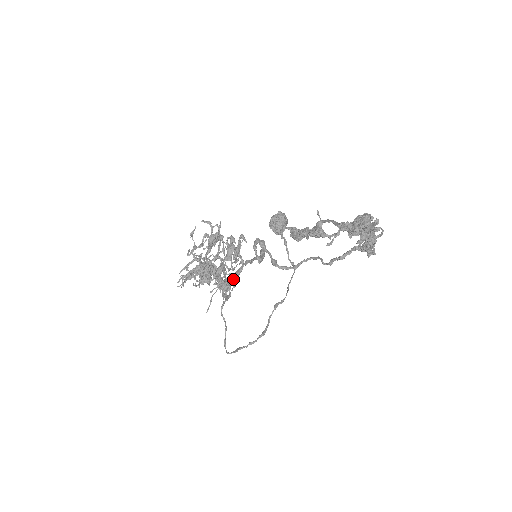
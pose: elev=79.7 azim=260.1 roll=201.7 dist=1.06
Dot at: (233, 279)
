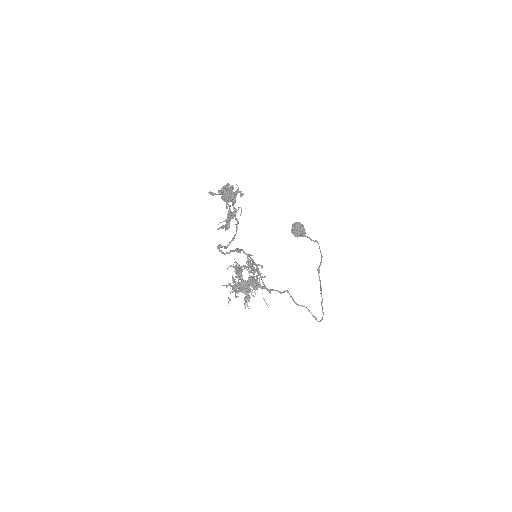
Dot at: occluded
